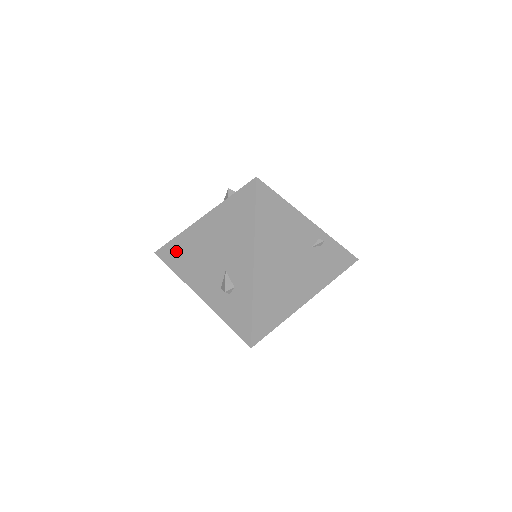
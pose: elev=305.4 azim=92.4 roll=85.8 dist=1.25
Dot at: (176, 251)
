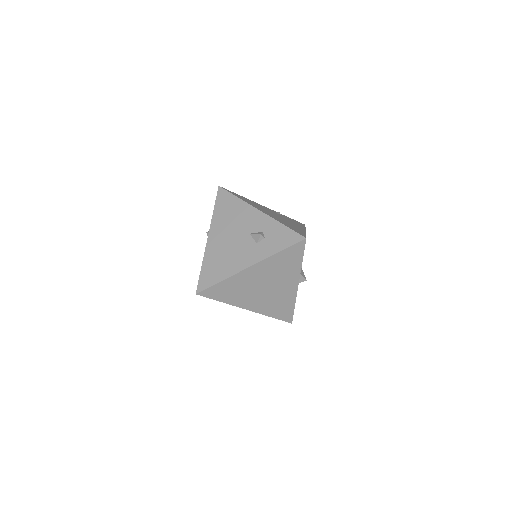
Dot at: (210, 271)
